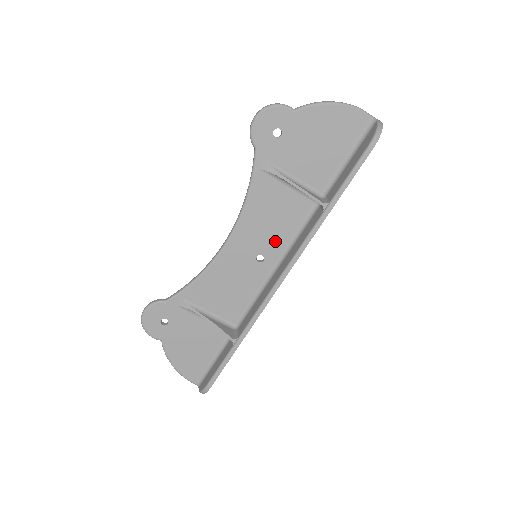
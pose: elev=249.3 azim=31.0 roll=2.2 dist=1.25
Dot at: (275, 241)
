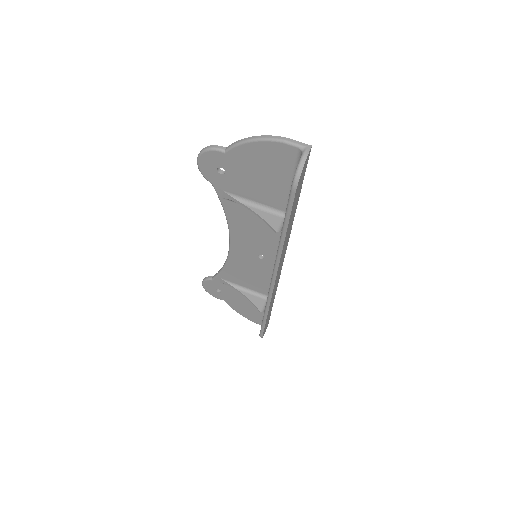
Dot at: (266, 246)
